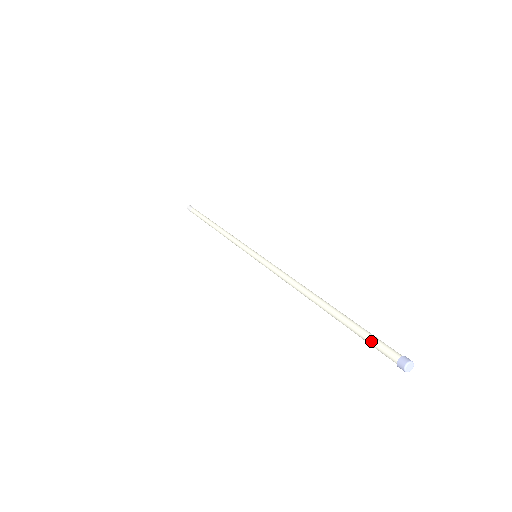
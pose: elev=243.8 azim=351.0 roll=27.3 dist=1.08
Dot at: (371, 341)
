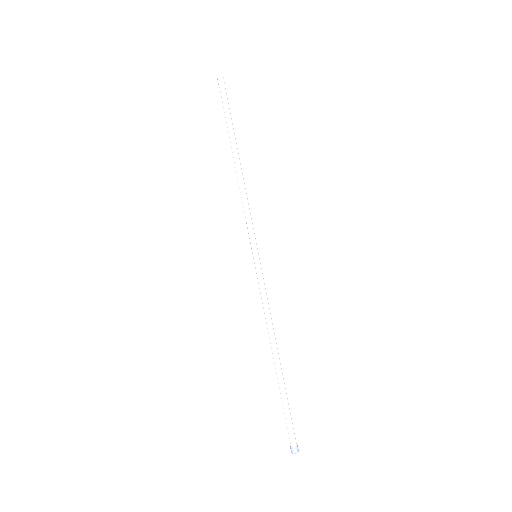
Dot at: (287, 423)
